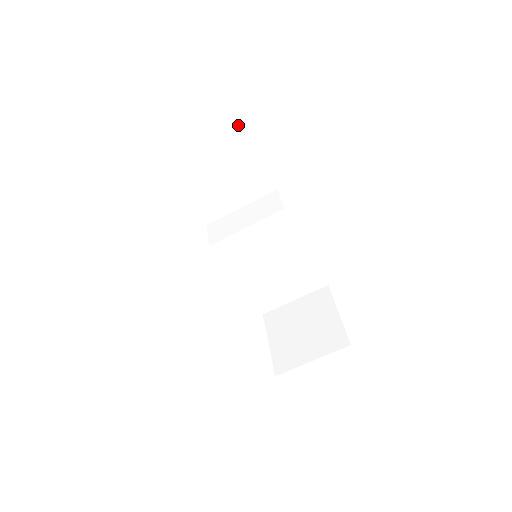
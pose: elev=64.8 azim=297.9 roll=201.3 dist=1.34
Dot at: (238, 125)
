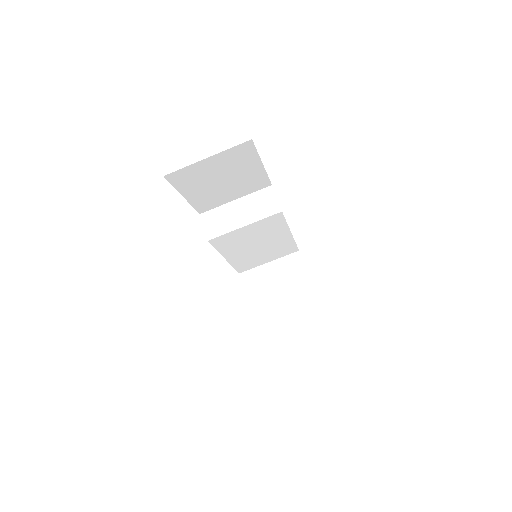
Dot at: (253, 147)
